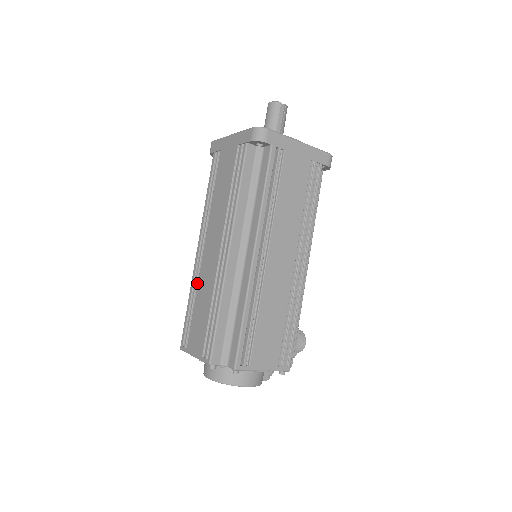
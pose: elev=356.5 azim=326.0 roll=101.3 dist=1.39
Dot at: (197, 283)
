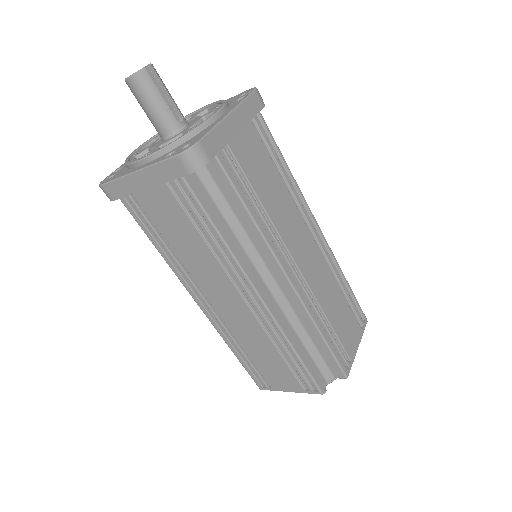
Dot at: (231, 335)
